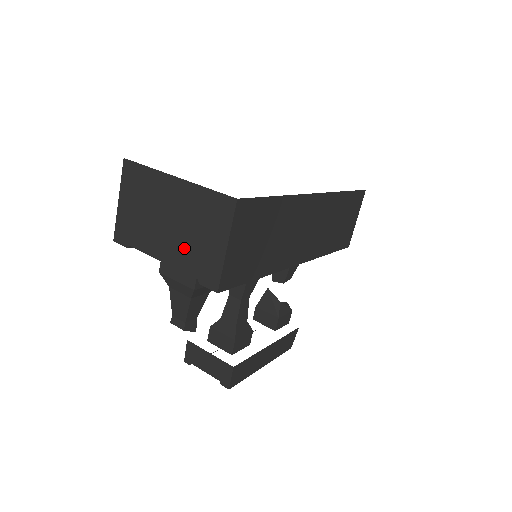
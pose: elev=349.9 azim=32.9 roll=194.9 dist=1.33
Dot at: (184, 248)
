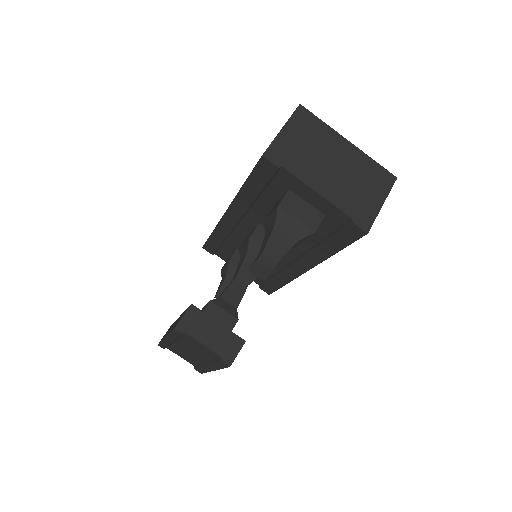
Dot at: (344, 191)
